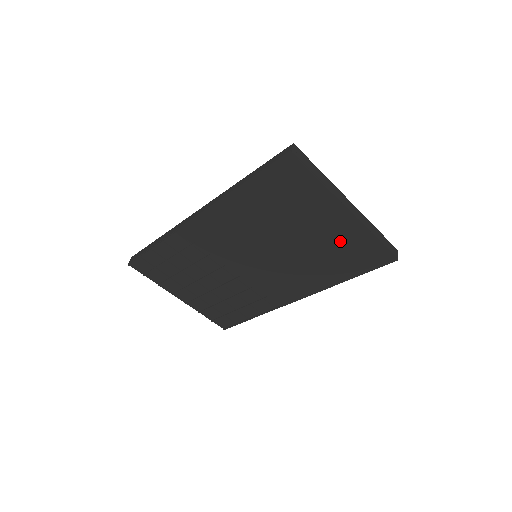
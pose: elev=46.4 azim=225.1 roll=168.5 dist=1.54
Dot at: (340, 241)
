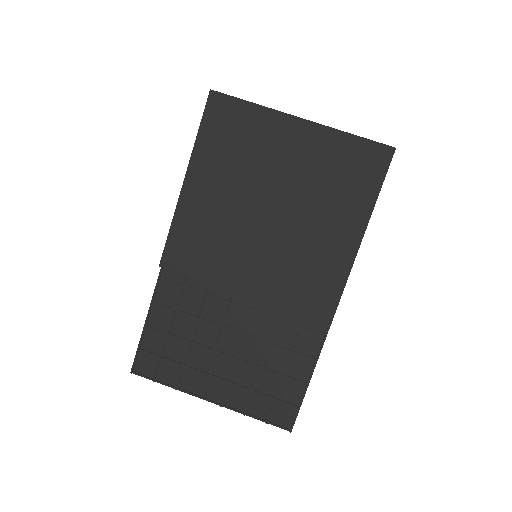
Dot at: (321, 165)
